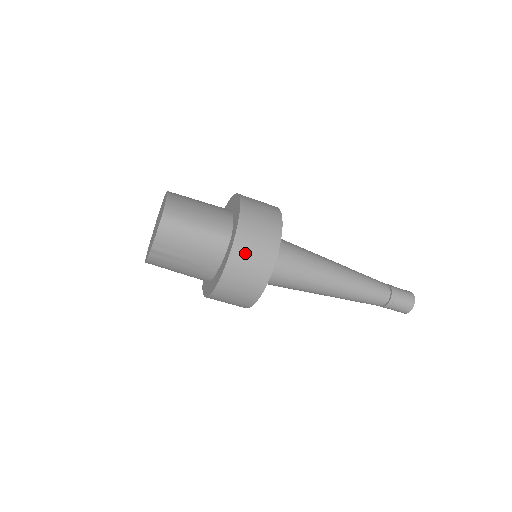
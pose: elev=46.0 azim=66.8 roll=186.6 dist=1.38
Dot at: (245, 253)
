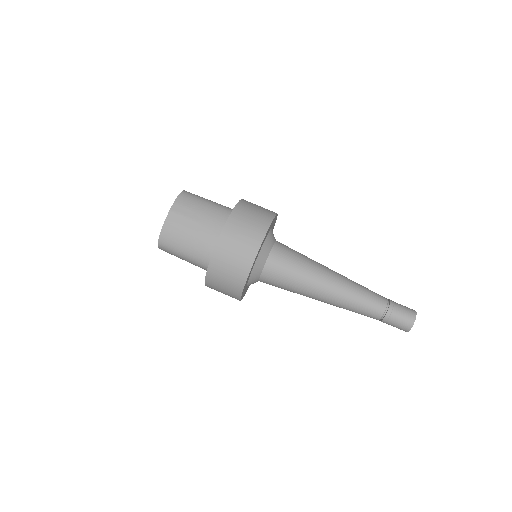
Dot at: (248, 208)
